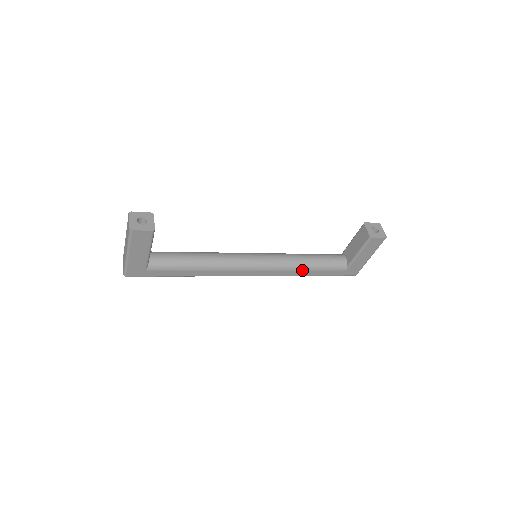
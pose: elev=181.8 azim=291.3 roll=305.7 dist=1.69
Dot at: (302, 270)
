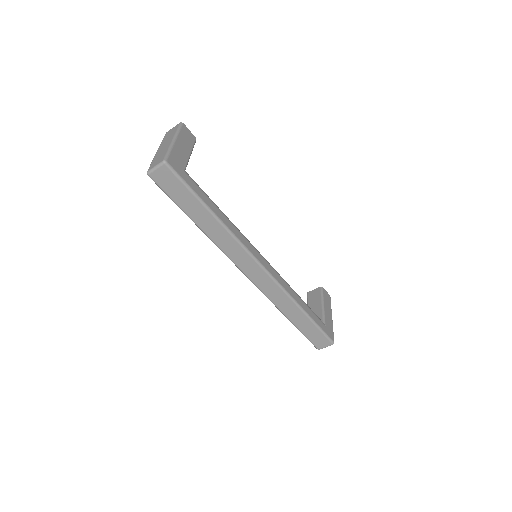
Dot at: (296, 294)
